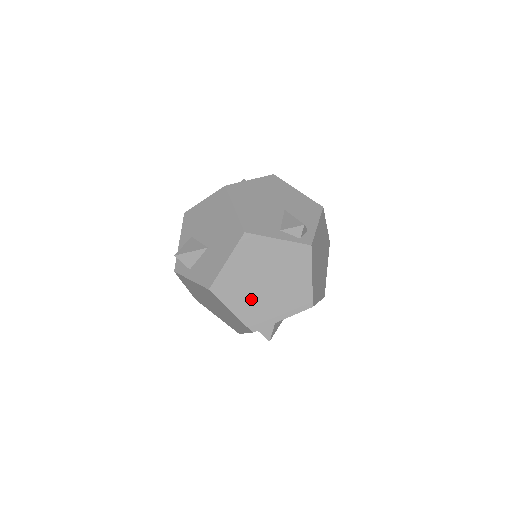
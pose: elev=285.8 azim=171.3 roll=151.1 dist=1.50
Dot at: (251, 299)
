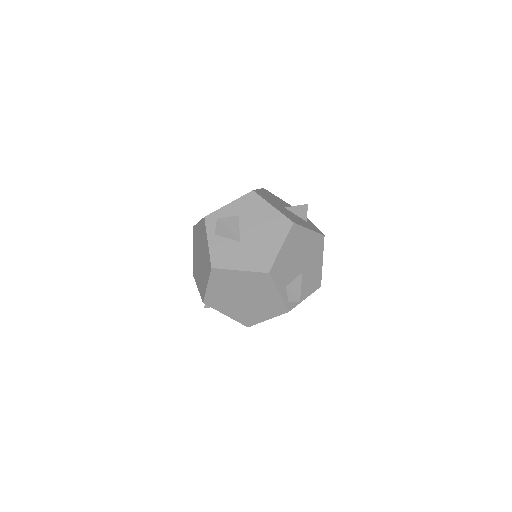
Dot at: (225, 294)
